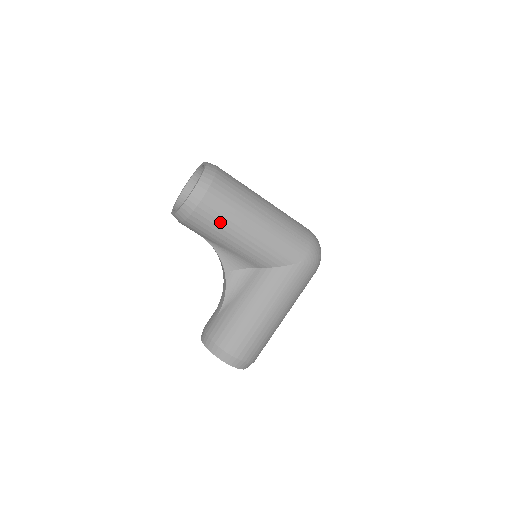
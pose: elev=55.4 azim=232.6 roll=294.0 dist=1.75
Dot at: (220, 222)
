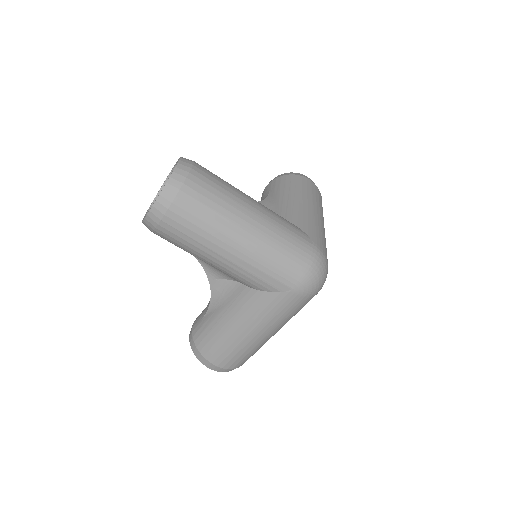
Dot at: (188, 242)
